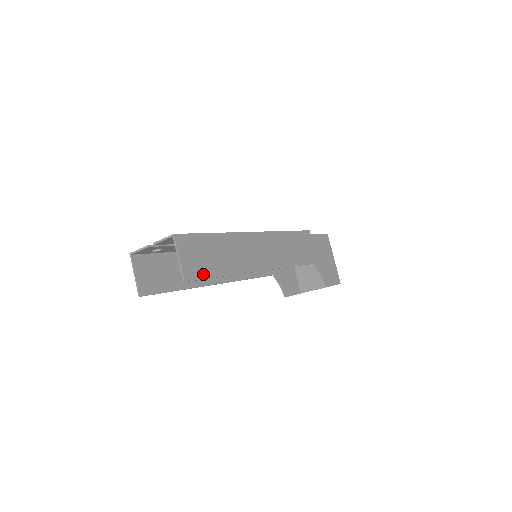
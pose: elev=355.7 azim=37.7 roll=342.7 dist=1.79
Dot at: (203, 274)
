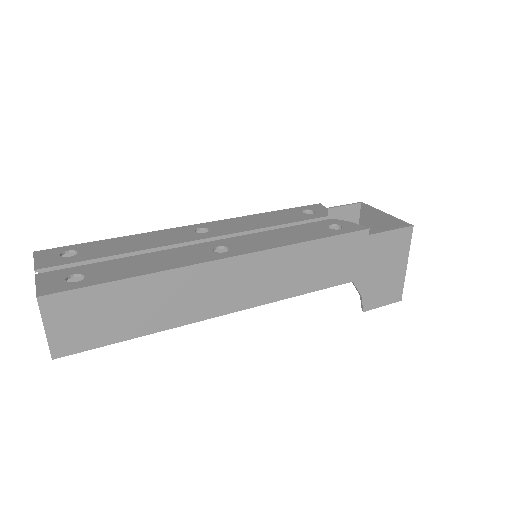
Dot at: (94, 342)
